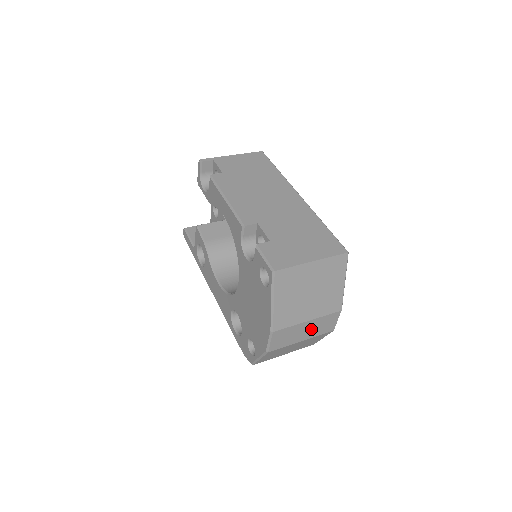
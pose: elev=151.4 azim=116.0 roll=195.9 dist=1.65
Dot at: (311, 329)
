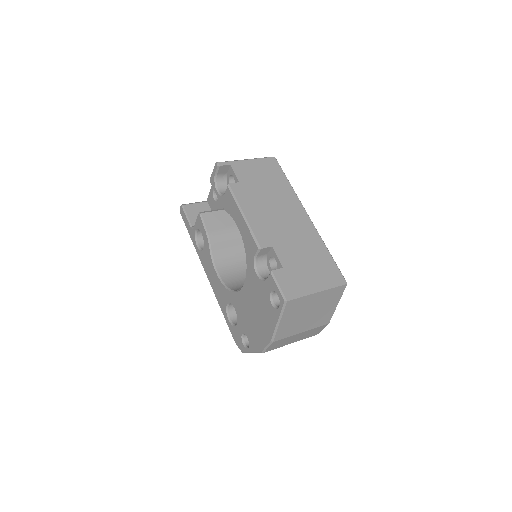
Dot at: (301, 336)
